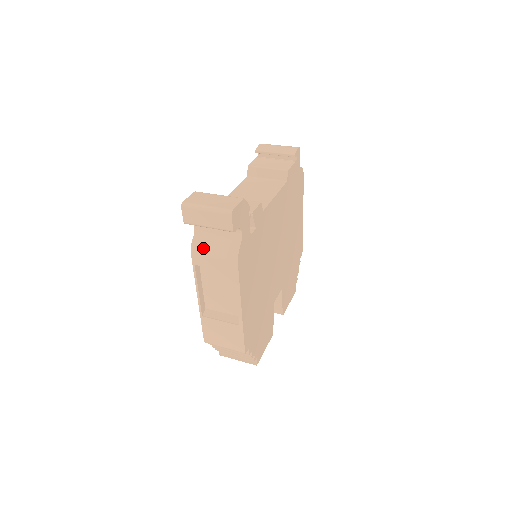
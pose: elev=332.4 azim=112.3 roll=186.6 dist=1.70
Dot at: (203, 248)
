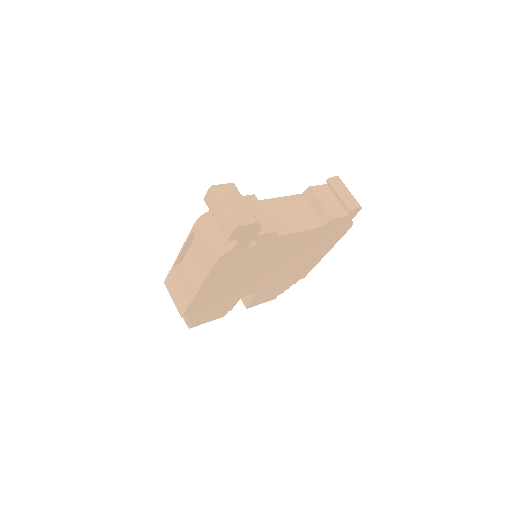
Dot at: (205, 227)
